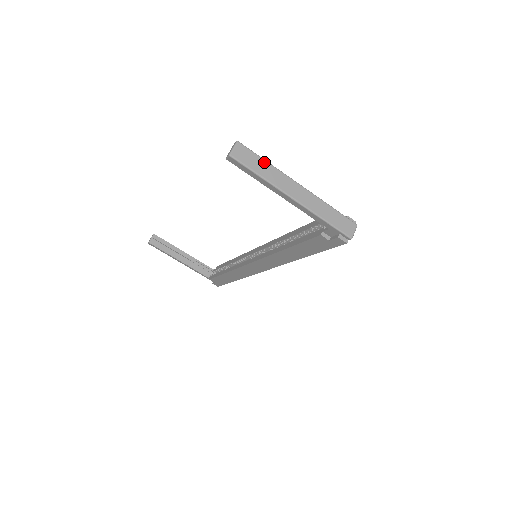
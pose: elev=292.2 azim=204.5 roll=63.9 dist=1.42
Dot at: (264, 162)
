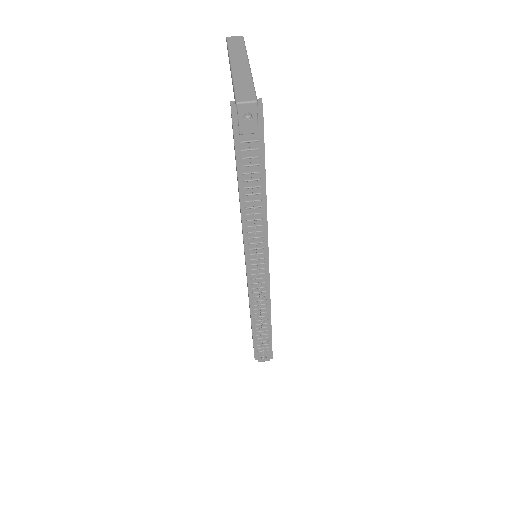
Dot at: (243, 47)
